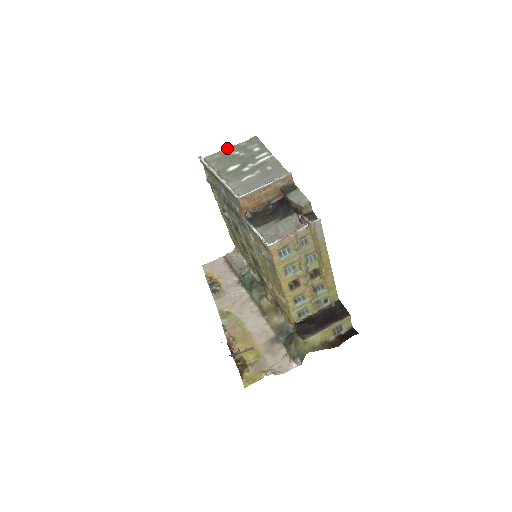
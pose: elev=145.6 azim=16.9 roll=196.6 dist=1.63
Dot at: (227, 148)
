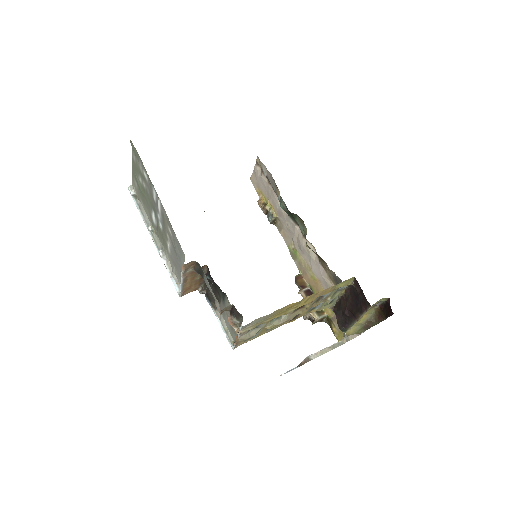
Dot at: occluded
